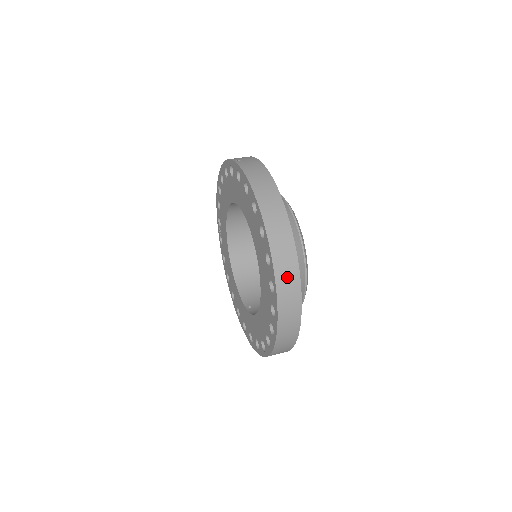
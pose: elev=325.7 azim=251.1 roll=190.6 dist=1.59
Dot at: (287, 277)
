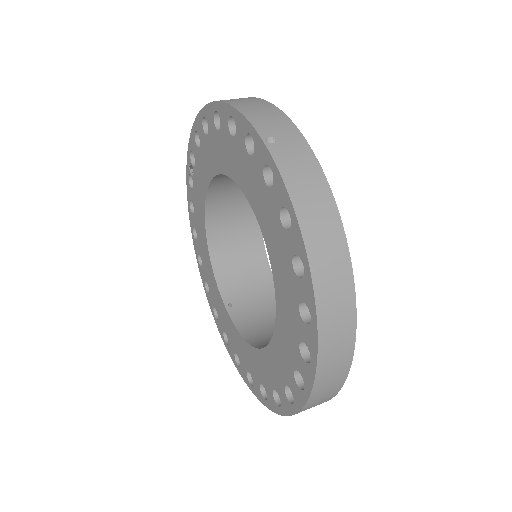
Dot at: (330, 381)
